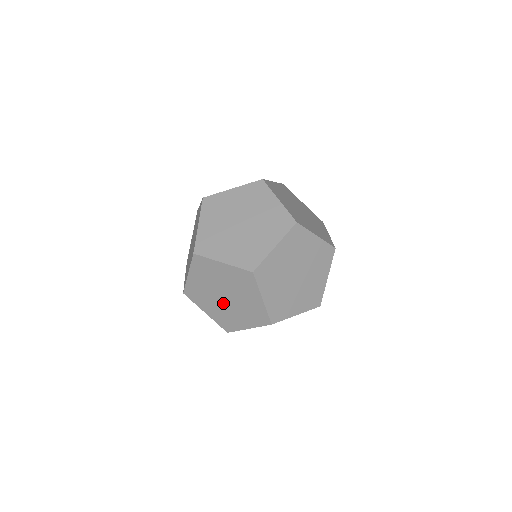
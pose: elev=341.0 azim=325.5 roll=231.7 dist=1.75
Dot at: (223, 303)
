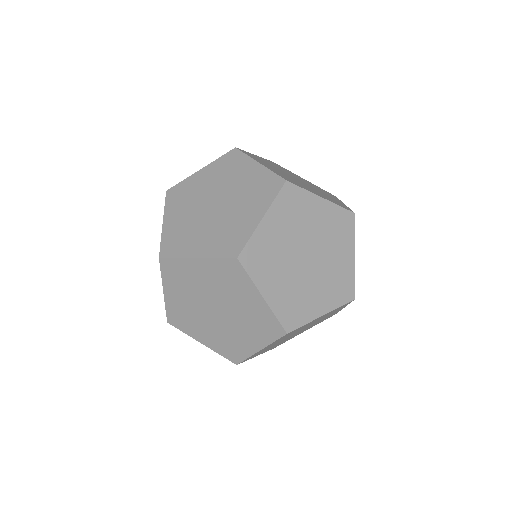
Dot at: (300, 270)
